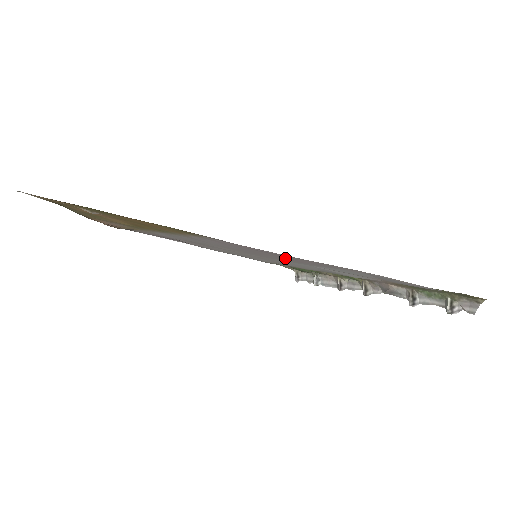
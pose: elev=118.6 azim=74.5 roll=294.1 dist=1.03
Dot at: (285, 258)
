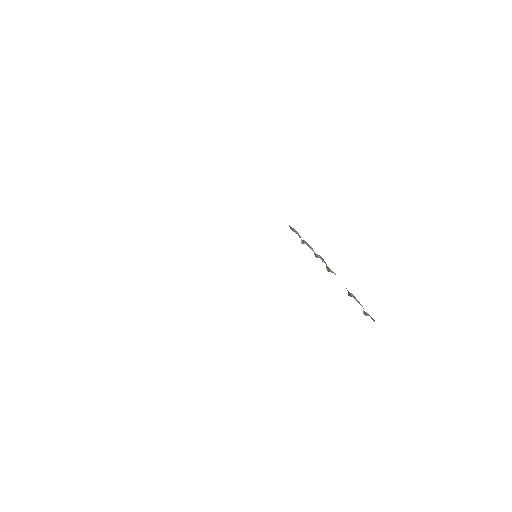
Dot at: occluded
